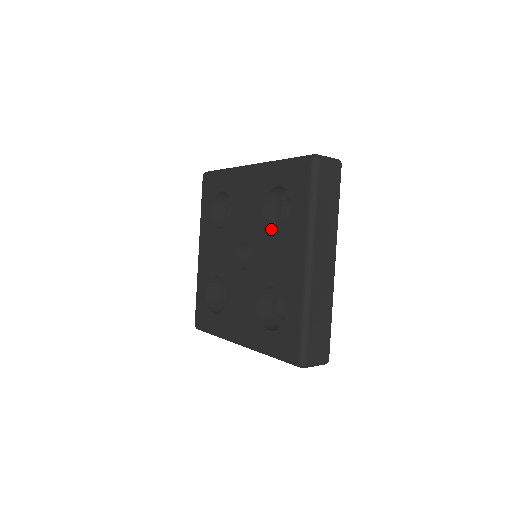
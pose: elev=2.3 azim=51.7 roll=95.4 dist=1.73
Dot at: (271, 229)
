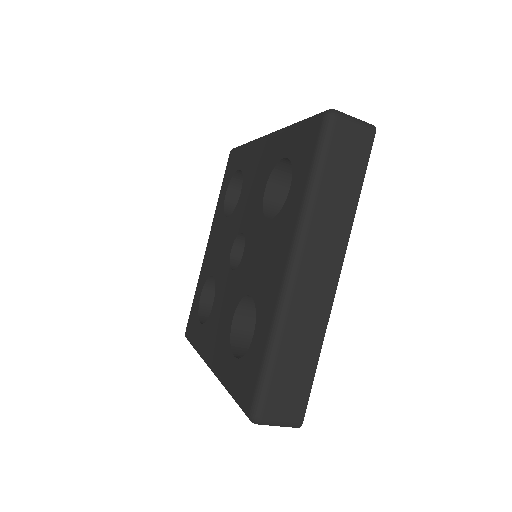
Dot at: (267, 217)
